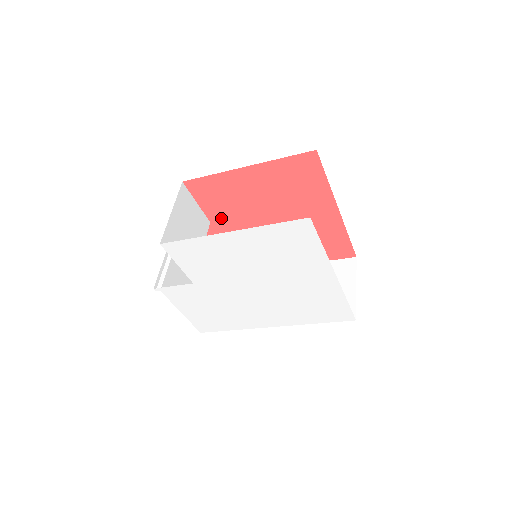
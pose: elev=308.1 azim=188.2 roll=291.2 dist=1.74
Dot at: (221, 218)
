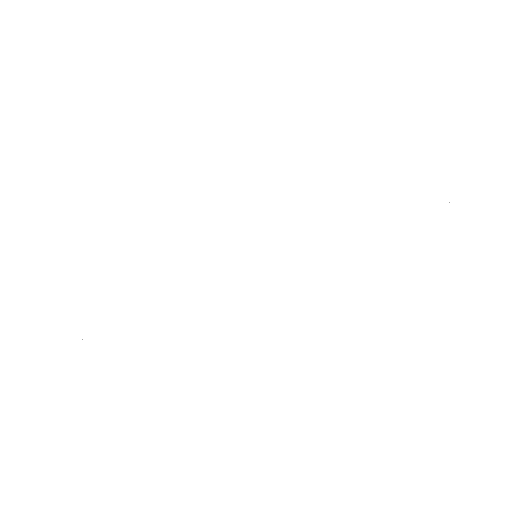
Dot at: occluded
